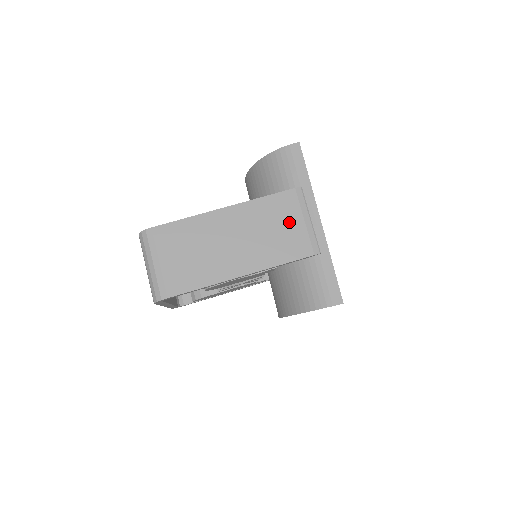
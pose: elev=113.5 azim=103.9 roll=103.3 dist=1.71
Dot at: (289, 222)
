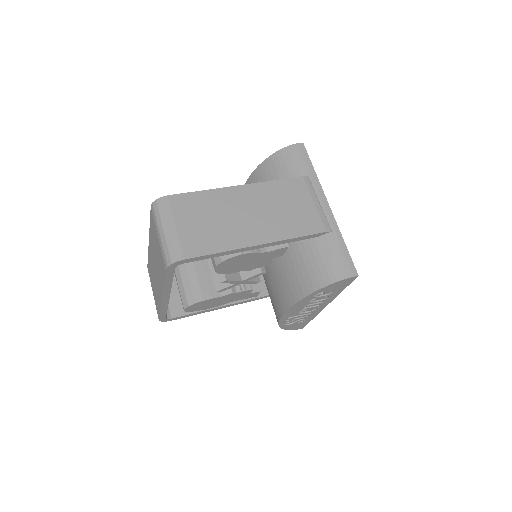
Dot at: (300, 203)
